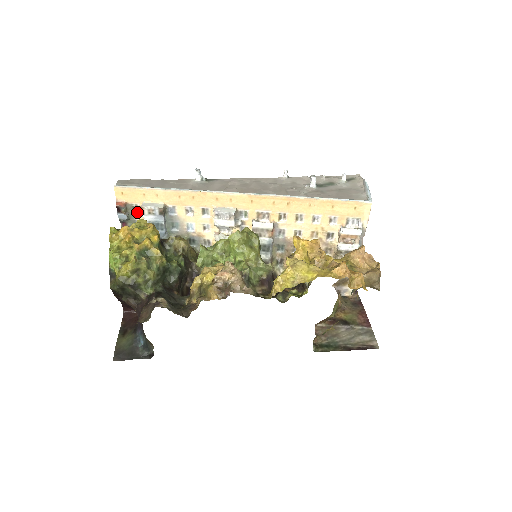
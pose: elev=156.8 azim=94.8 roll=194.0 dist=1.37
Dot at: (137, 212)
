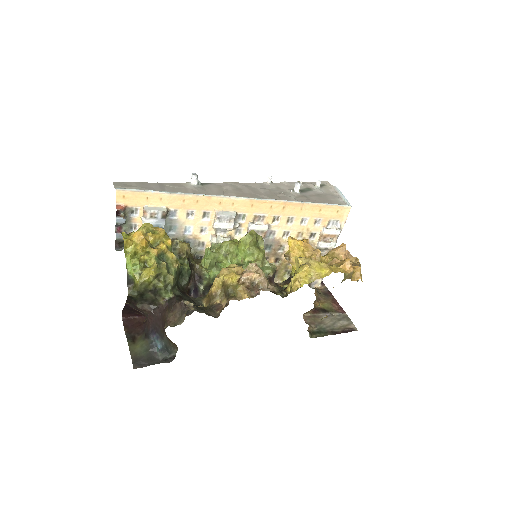
Dot at: (135, 216)
